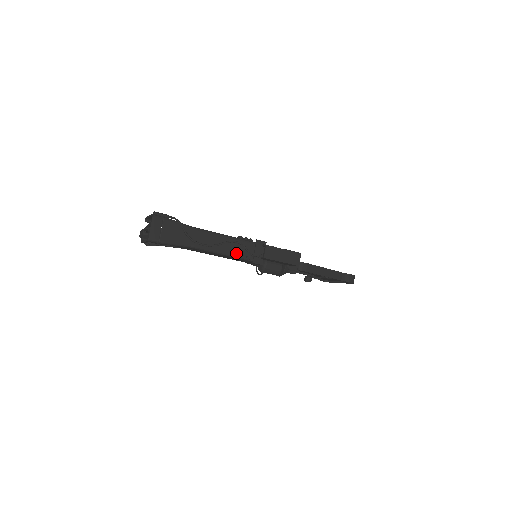
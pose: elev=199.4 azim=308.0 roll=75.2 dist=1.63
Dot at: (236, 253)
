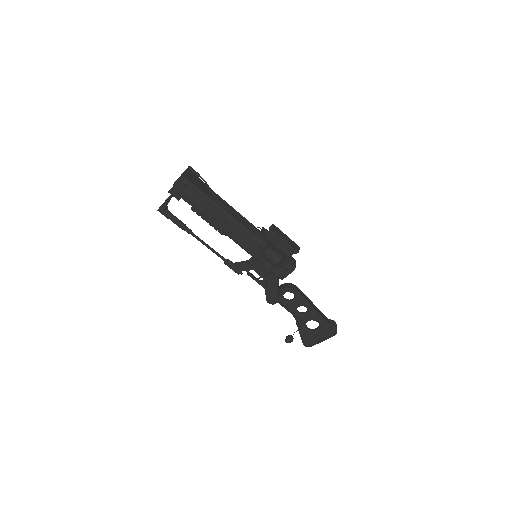
Dot at: (246, 226)
